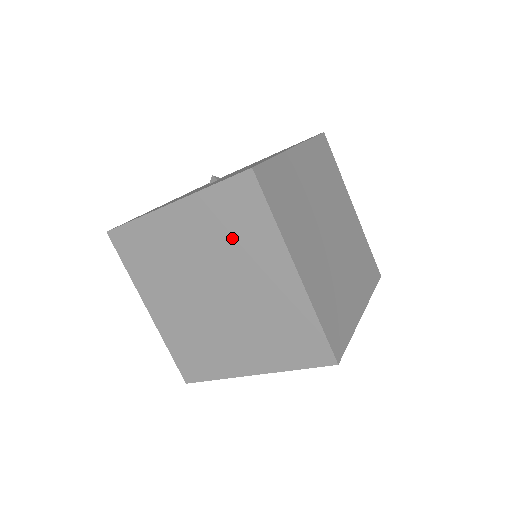
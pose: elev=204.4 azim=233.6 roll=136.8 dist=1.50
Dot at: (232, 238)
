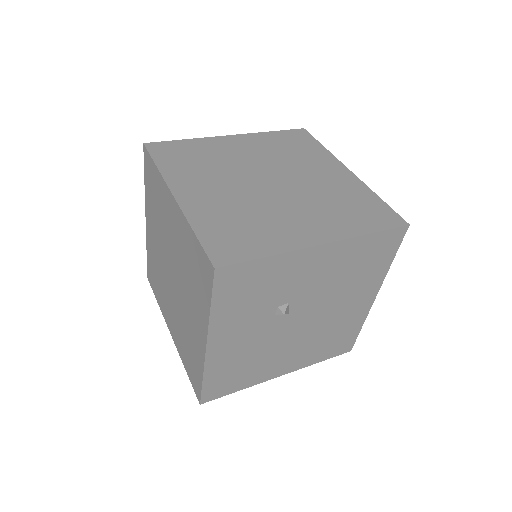
Dot at: (158, 210)
